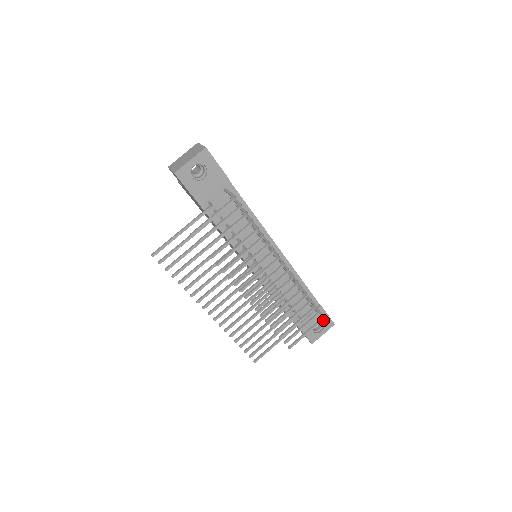
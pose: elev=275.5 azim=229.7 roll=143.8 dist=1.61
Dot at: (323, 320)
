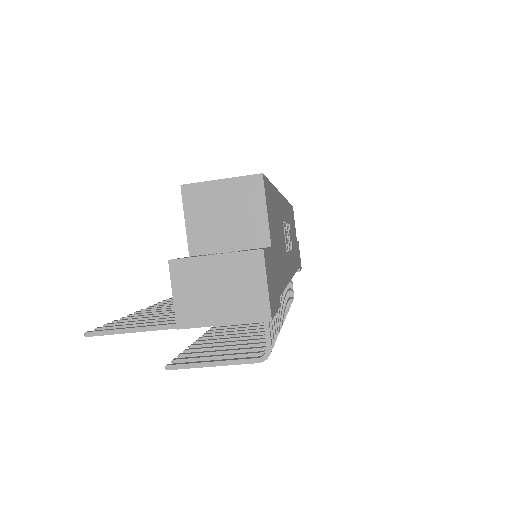
Dot at: occluded
